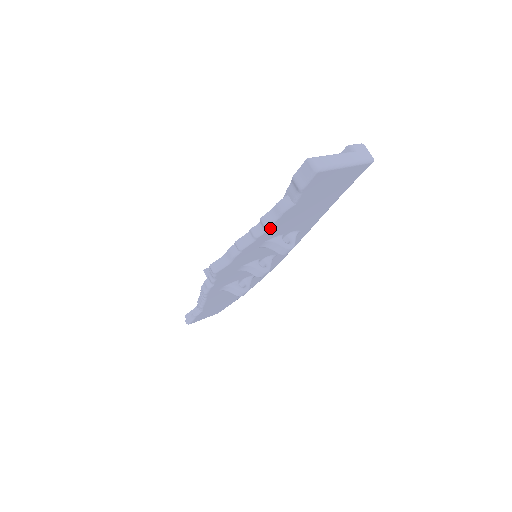
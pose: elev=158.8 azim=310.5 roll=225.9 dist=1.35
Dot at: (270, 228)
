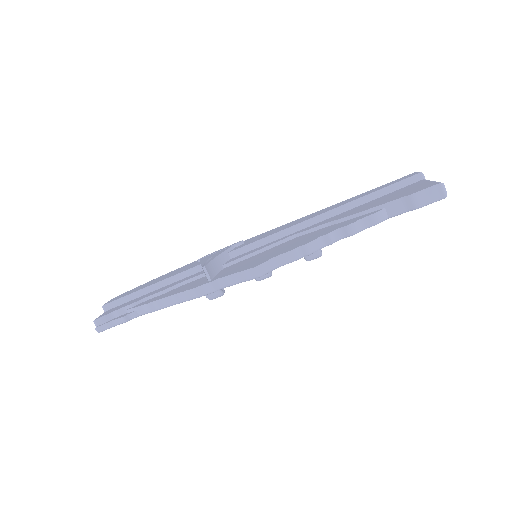
Dot at: (346, 236)
